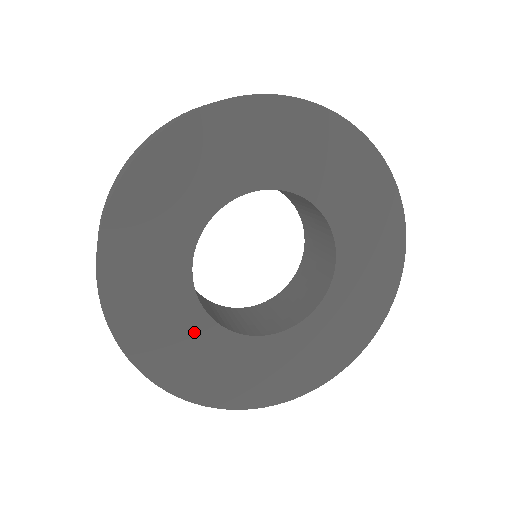
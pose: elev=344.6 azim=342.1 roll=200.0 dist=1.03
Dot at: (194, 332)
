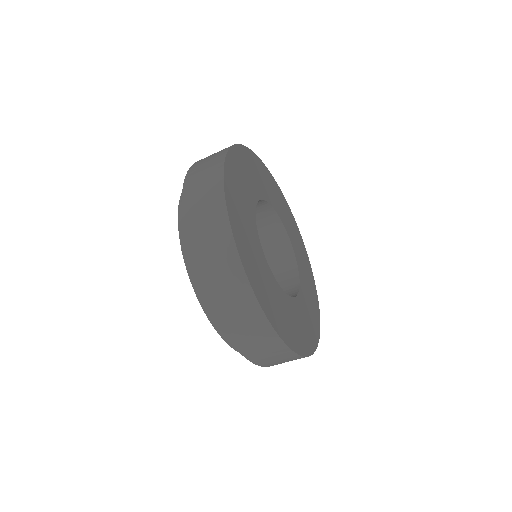
Dot at: (249, 219)
